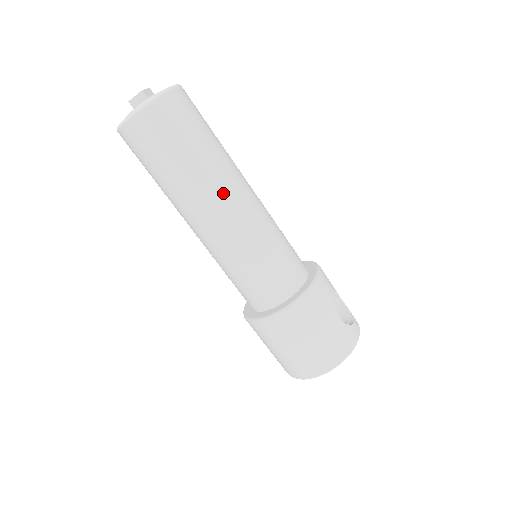
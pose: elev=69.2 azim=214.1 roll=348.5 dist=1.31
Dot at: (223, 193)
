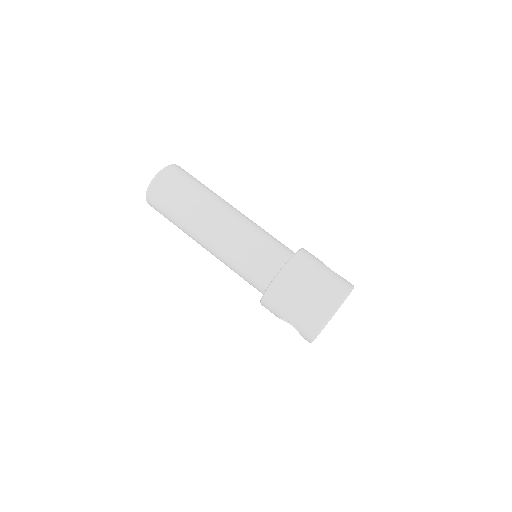
Dot at: (221, 205)
